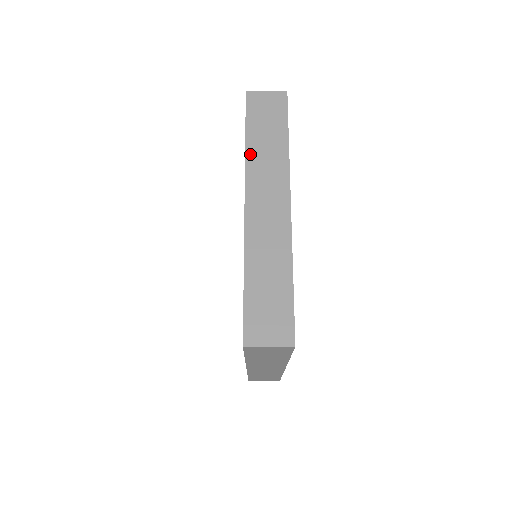
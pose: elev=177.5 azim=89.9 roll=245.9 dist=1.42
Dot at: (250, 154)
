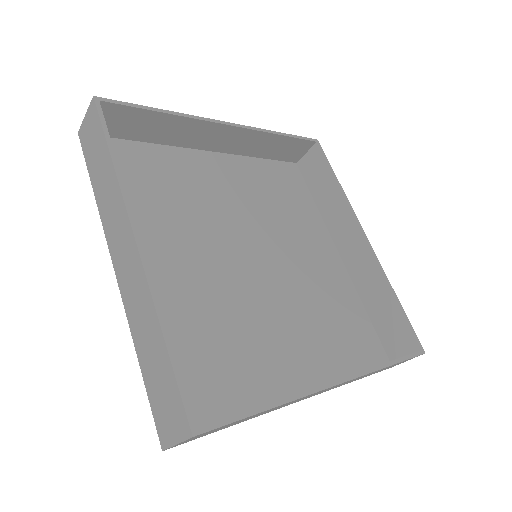
Dot at: (100, 206)
